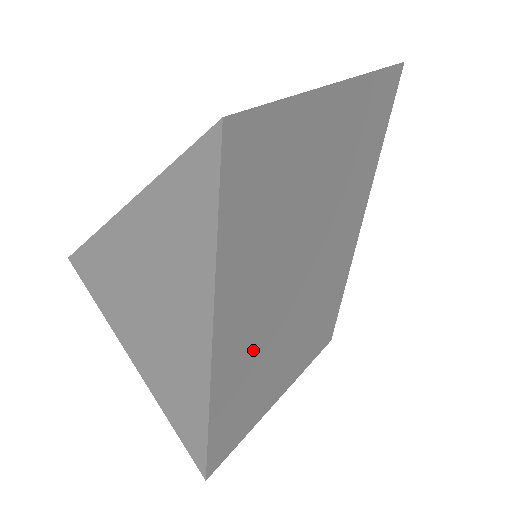
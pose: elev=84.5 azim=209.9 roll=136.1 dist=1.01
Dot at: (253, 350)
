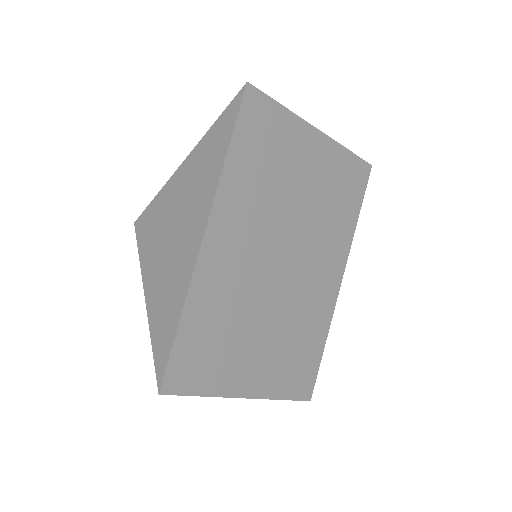
Dot at: (233, 281)
